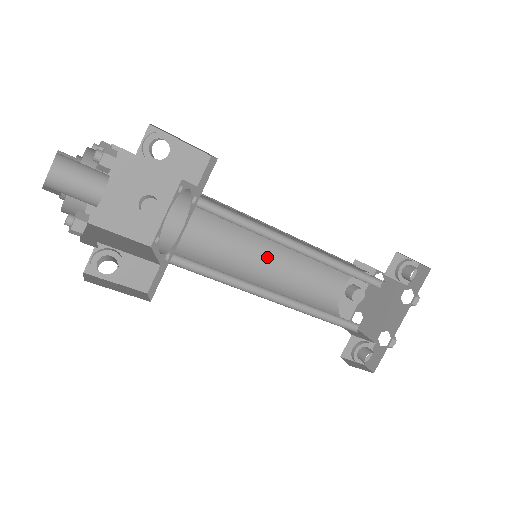
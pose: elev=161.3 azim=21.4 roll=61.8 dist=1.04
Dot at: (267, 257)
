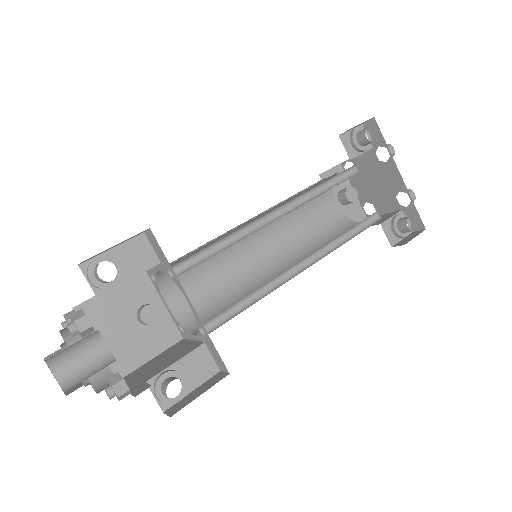
Dot at: (263, 247)
